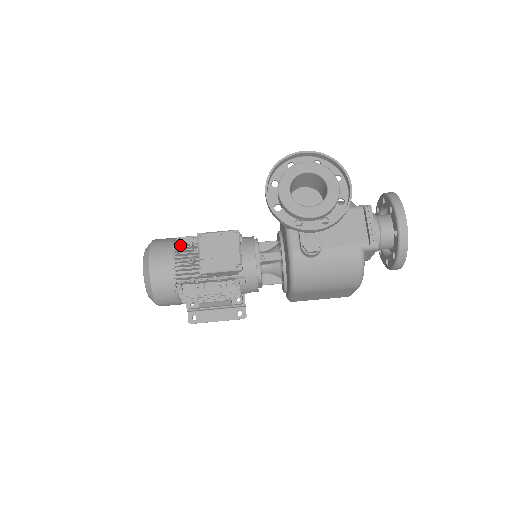
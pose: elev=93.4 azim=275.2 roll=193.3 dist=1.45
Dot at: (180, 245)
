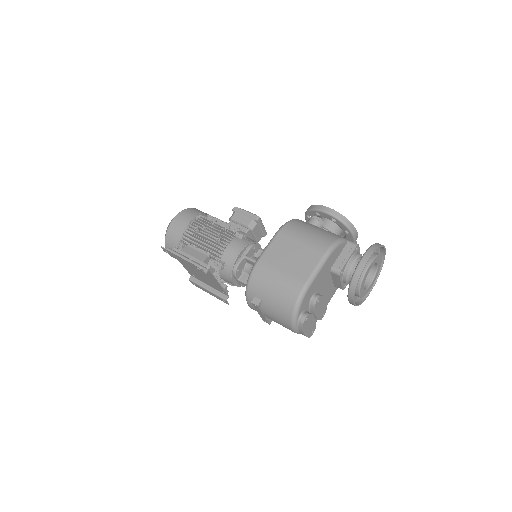
Dot at: occluded
